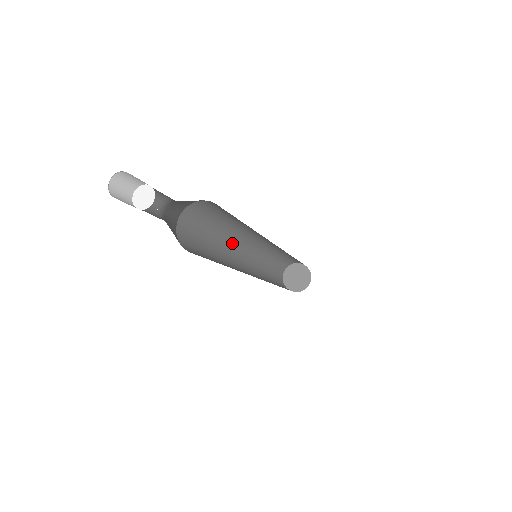
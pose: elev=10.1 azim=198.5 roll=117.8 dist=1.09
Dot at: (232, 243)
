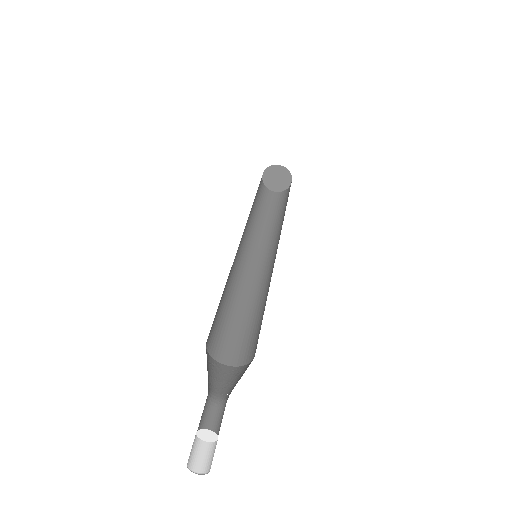
Dot at: (233, 269)
